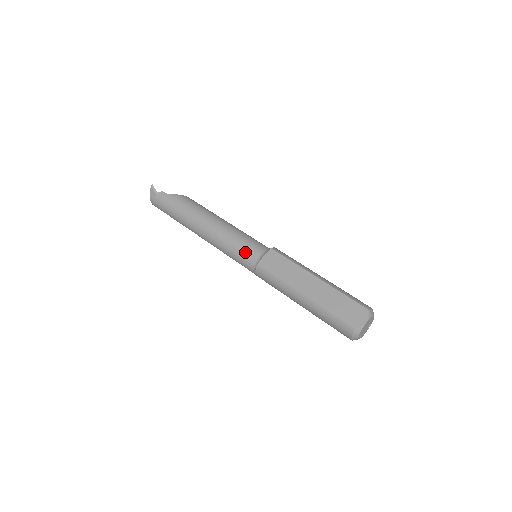
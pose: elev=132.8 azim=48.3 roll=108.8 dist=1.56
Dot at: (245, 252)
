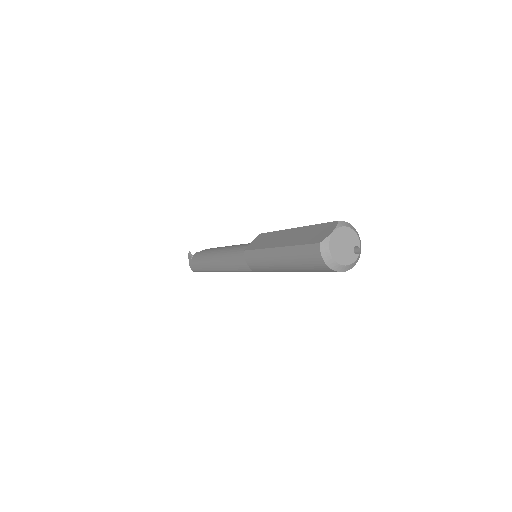
Dot at: (241, 252)
